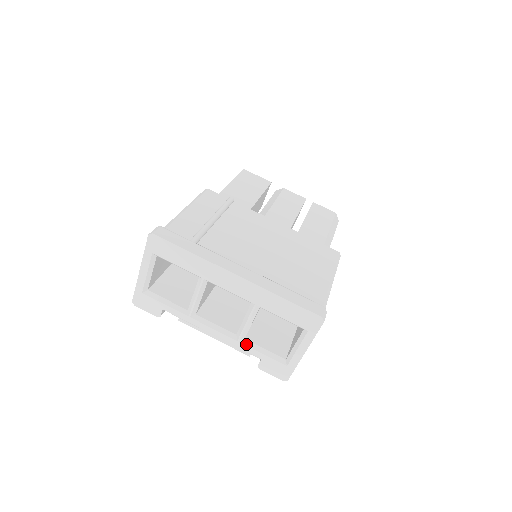
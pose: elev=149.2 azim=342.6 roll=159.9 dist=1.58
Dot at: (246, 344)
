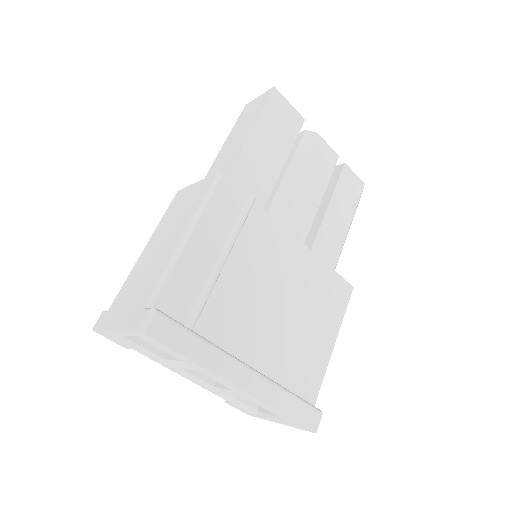
Dot at: (221, 395)
